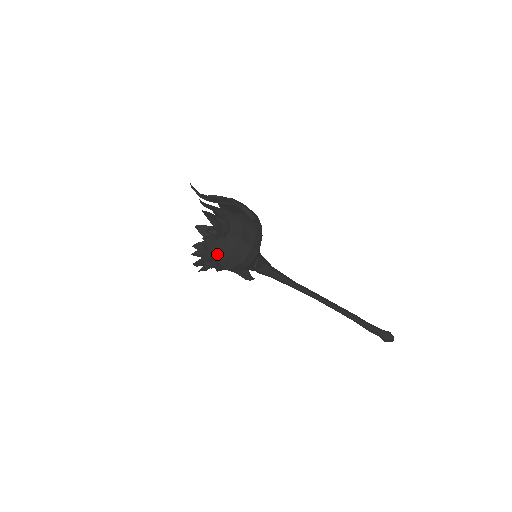
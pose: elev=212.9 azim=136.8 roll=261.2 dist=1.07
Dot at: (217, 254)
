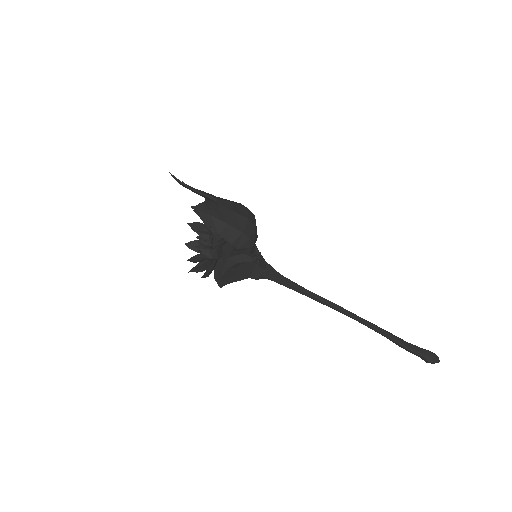
Dot at: (214, 225)
